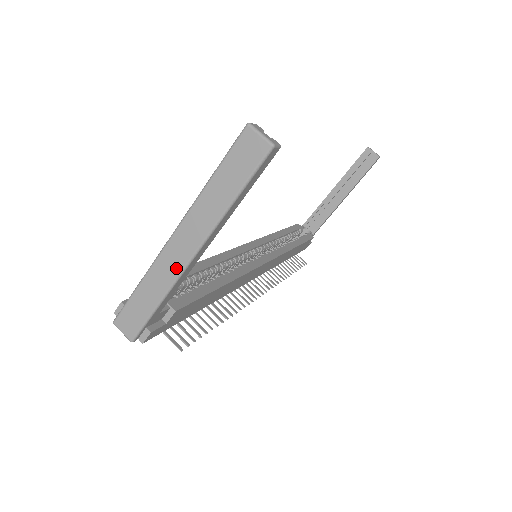
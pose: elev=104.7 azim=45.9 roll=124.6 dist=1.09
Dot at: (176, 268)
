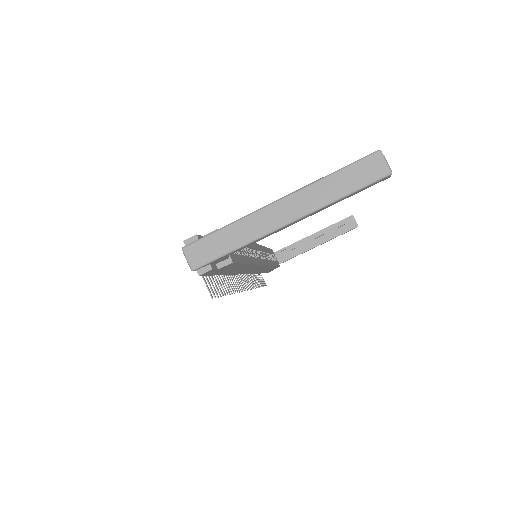
Dot at: (268, 227)
